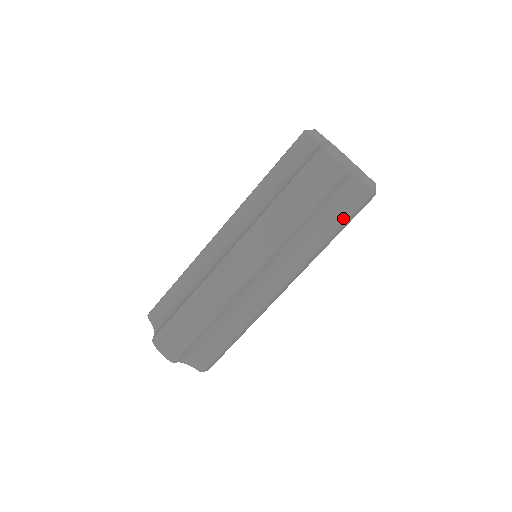
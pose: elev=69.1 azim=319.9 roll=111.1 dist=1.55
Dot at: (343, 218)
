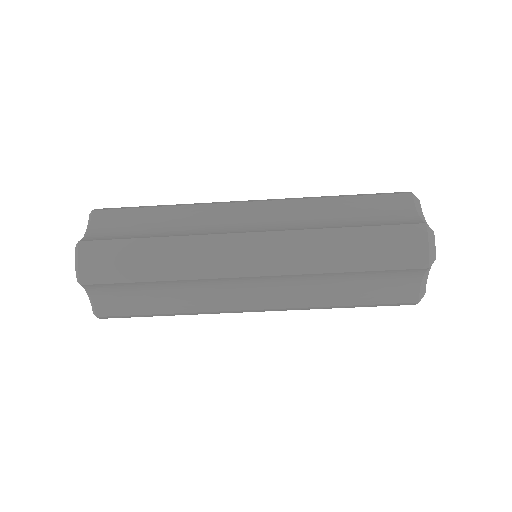
Dot at: (373, 300)
